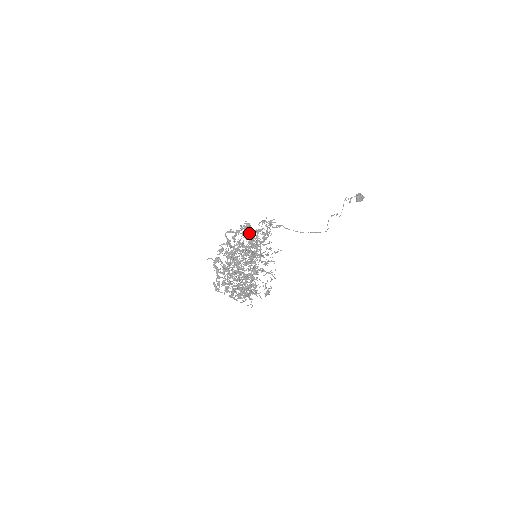
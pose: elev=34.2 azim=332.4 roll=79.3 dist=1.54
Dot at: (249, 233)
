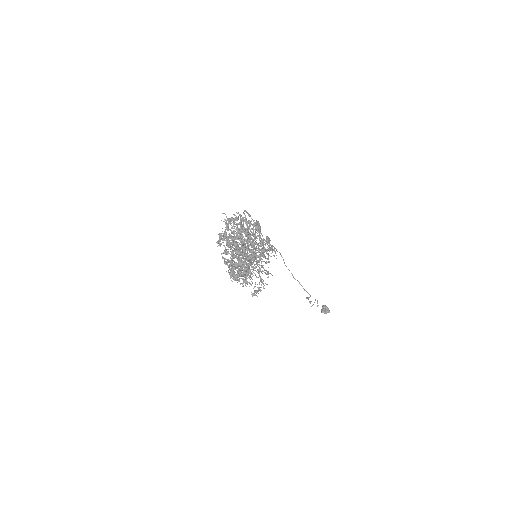
Dot at: occluded
